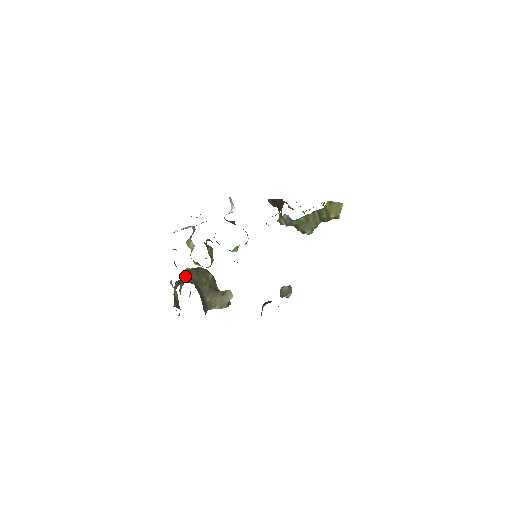
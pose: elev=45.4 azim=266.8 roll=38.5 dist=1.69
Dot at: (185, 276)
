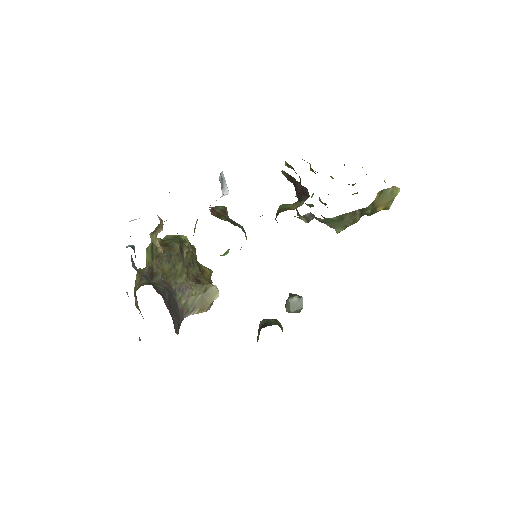
Dot at: (151, 266)
